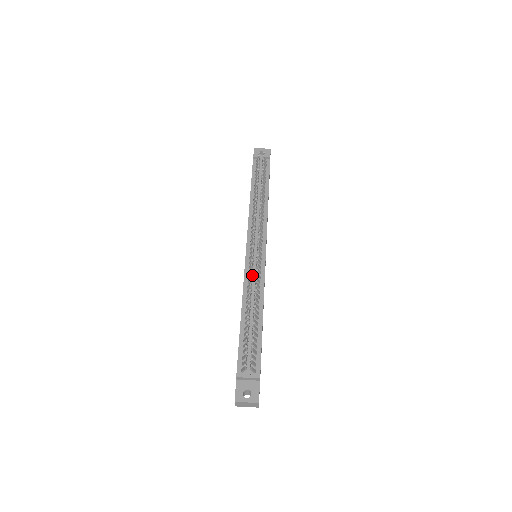
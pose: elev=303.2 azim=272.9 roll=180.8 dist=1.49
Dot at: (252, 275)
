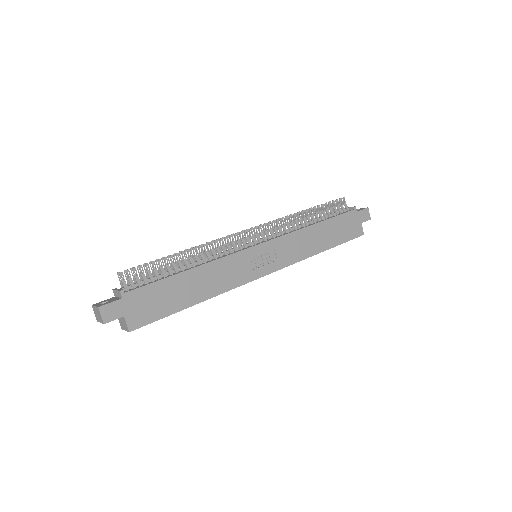
Dot at: occluded
